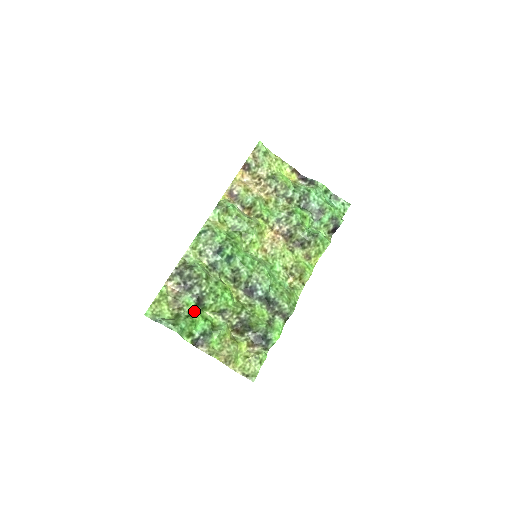
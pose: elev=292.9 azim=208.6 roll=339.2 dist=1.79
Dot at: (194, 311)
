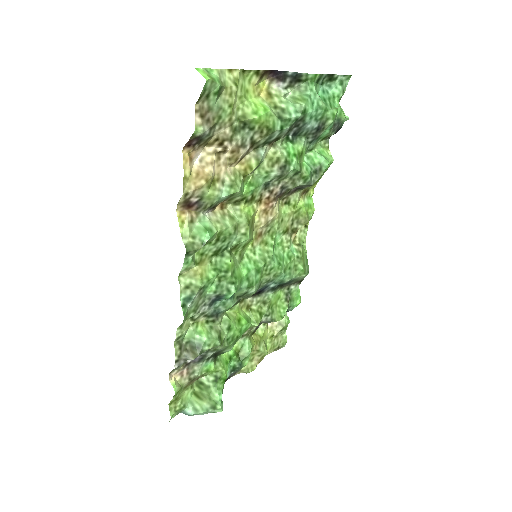
Dot at: (219, 370)
